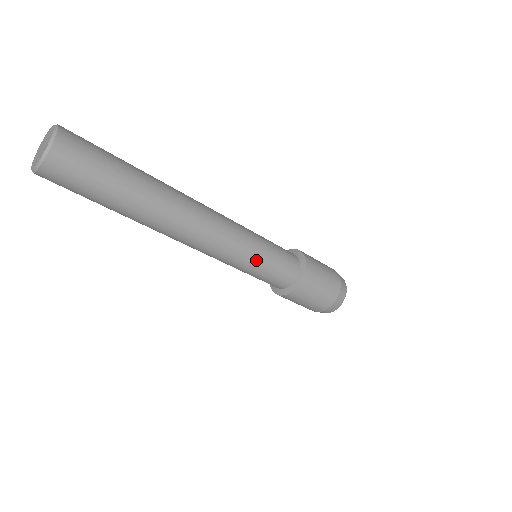
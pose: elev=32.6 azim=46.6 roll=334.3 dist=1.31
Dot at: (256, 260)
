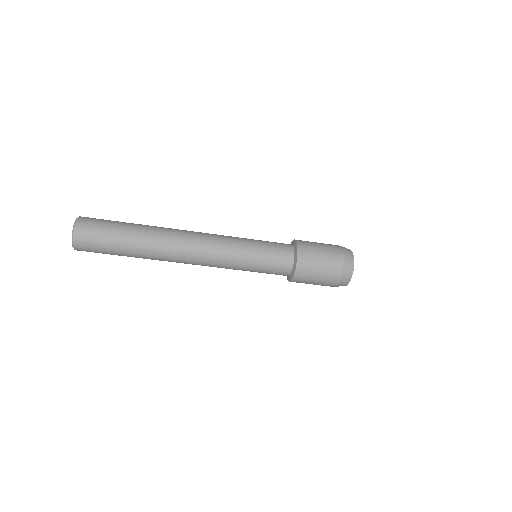
Dot at: (249, 250)
